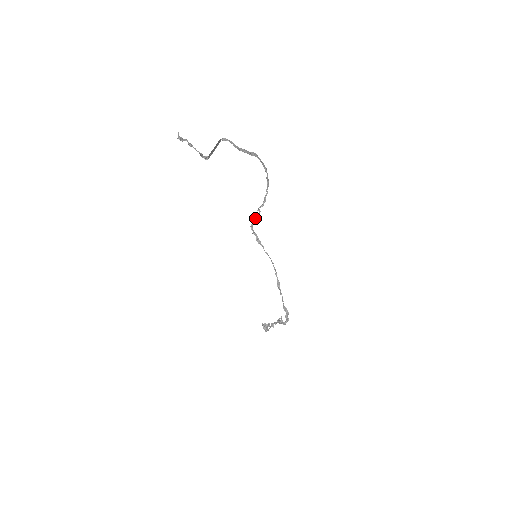
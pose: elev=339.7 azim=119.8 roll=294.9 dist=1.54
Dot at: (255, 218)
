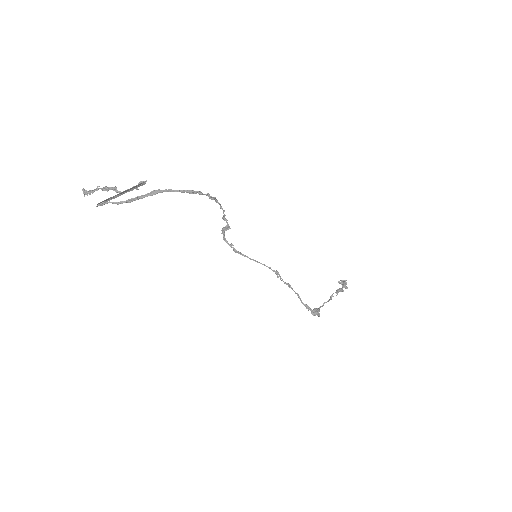
Dot at: (222, 231)
